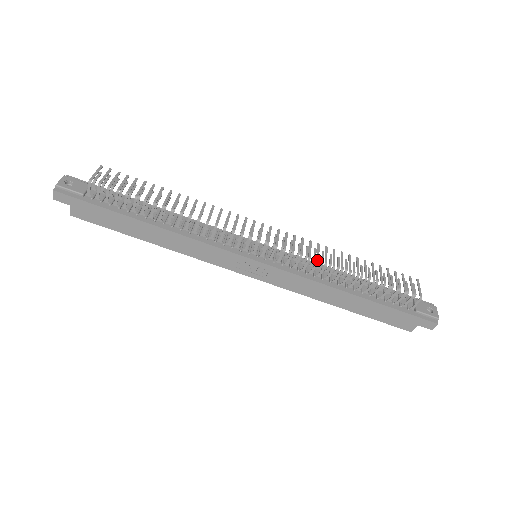
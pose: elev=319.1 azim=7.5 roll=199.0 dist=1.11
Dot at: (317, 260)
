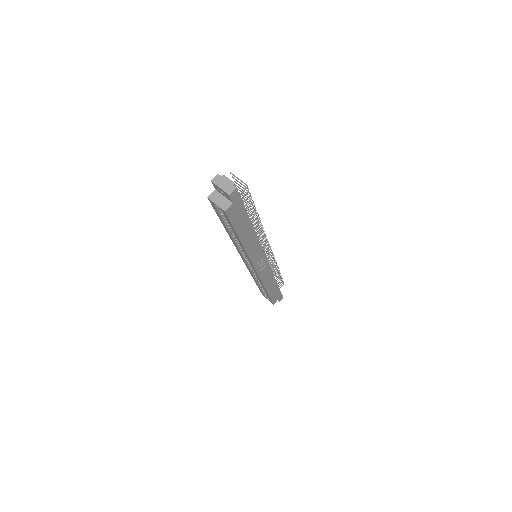
Dot at: occluded
